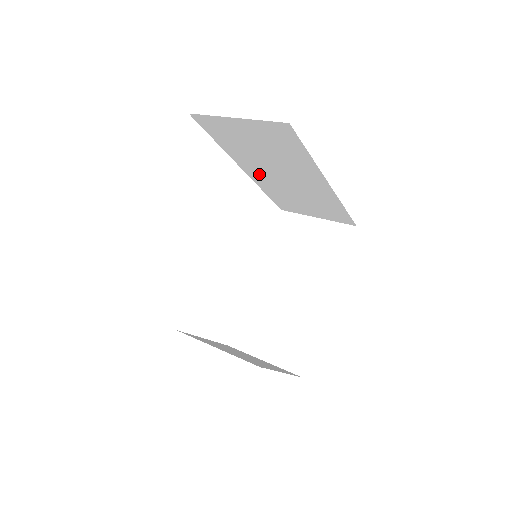
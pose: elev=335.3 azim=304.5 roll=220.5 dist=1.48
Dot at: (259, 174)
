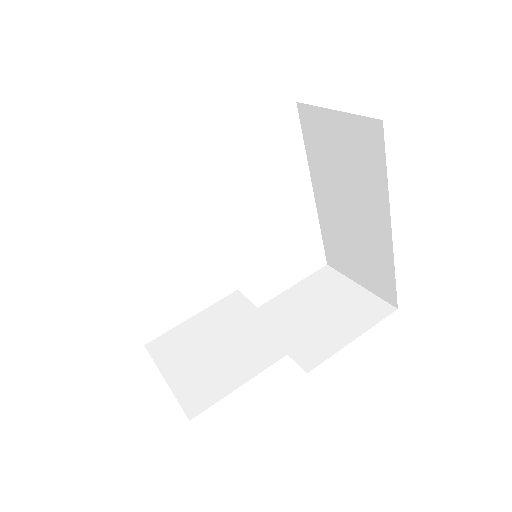
Dot at: occluded
